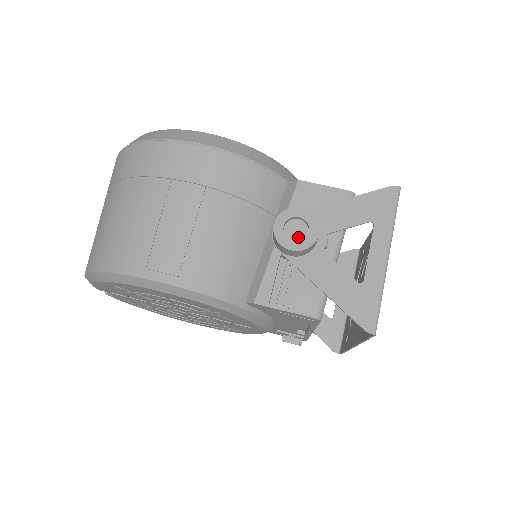
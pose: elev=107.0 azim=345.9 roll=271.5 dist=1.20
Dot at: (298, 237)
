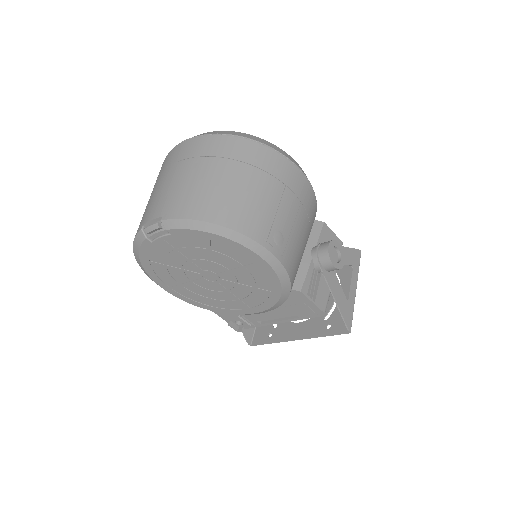
Dot at: (335, 260)
